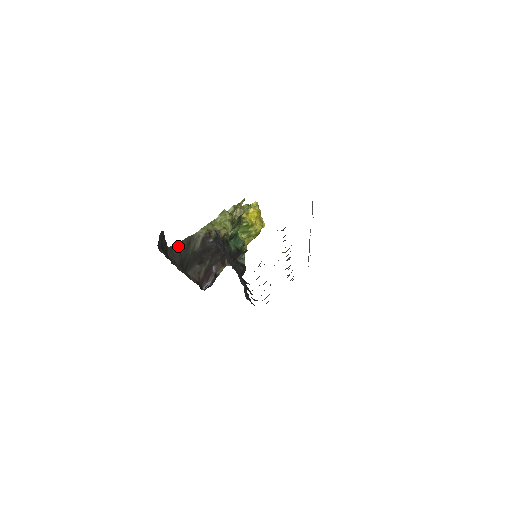
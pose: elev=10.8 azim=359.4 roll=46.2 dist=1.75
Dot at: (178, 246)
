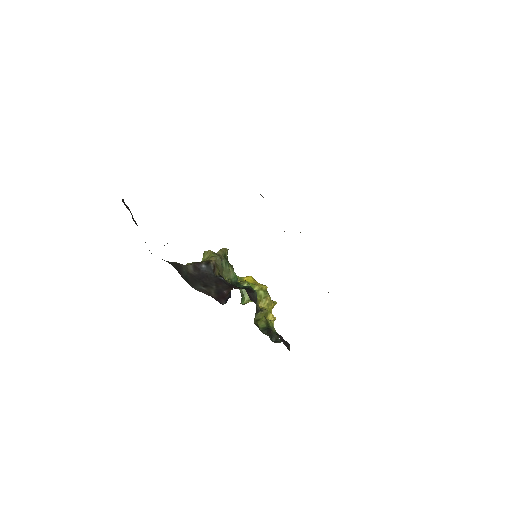
Dot at: occluded
